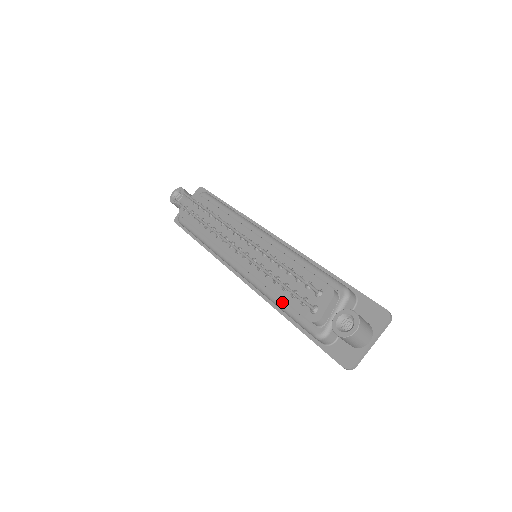
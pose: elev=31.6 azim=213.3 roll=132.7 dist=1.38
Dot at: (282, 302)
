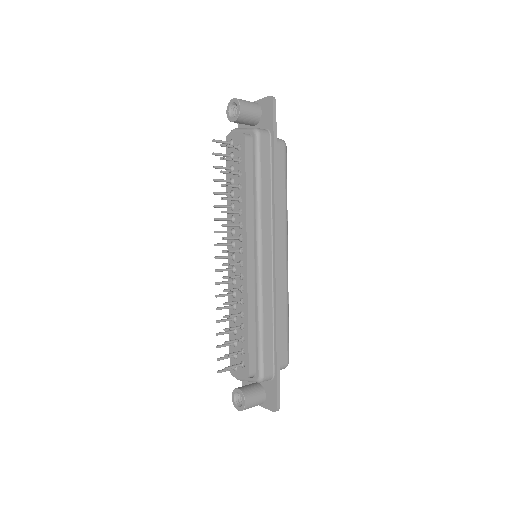
Dot at: occluded
